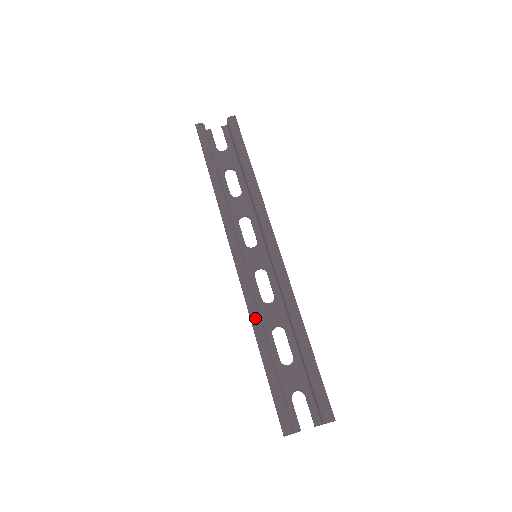
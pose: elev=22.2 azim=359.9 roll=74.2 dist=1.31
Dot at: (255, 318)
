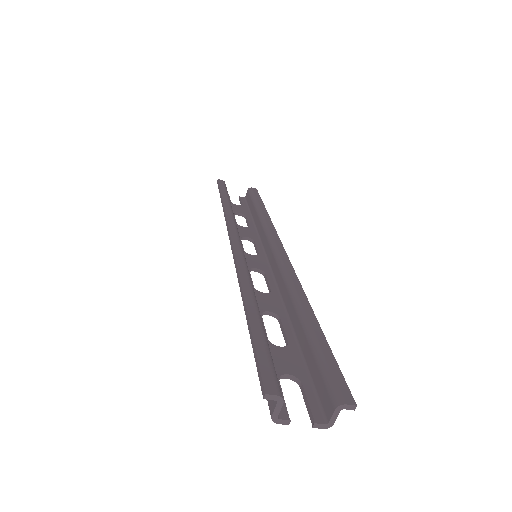
Dot at: (246, 281)
